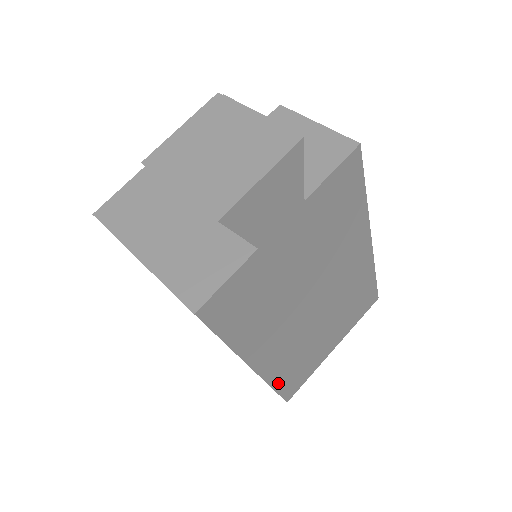
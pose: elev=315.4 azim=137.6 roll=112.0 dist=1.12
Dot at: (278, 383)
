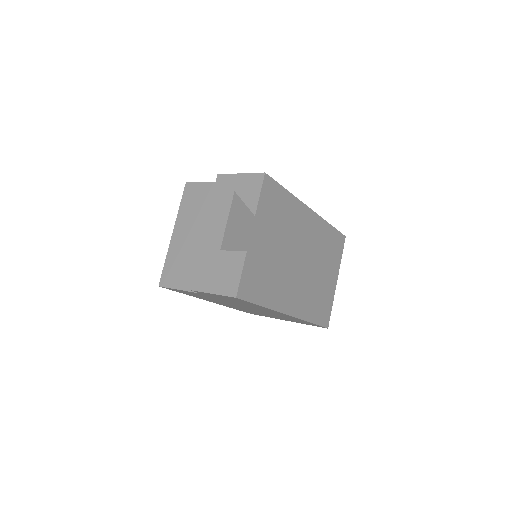
Dot at: (312, 318)
